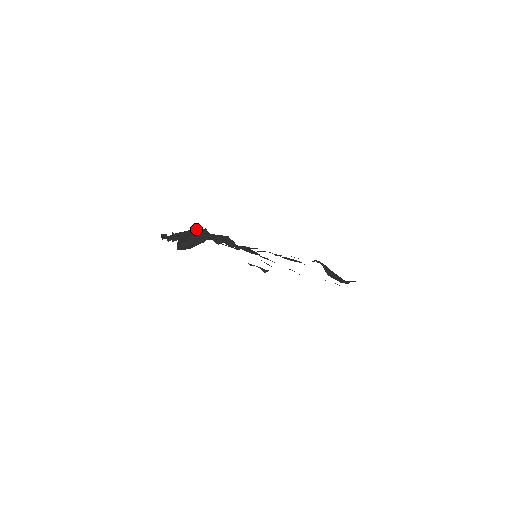
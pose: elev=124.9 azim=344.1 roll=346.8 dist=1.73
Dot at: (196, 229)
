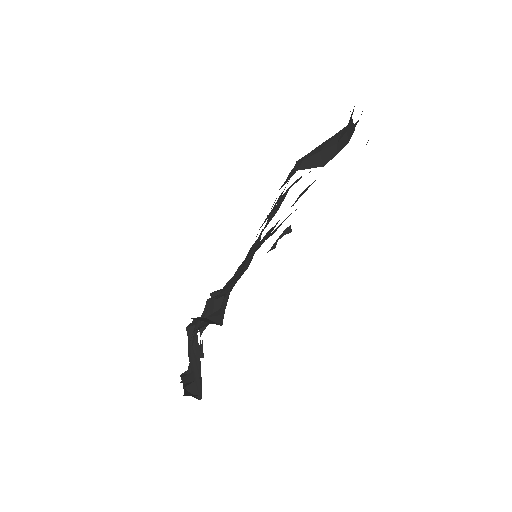
Dot at: occluded
